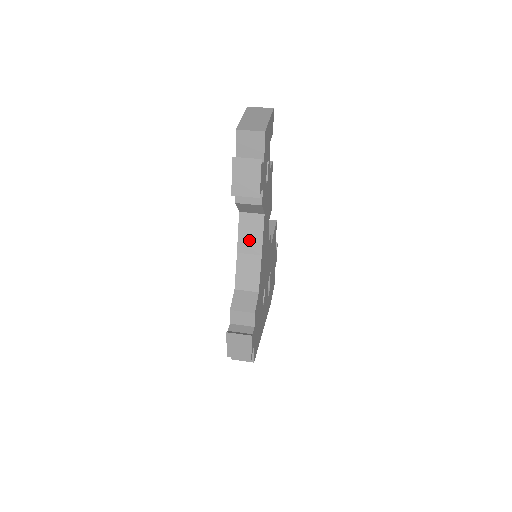
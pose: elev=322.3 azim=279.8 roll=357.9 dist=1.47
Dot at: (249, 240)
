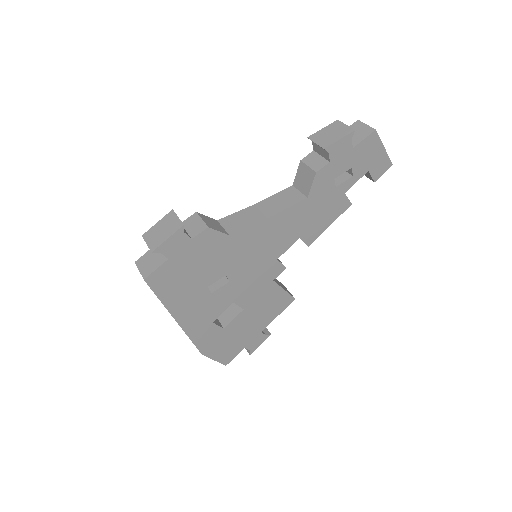
Dot at: (274, 204)
